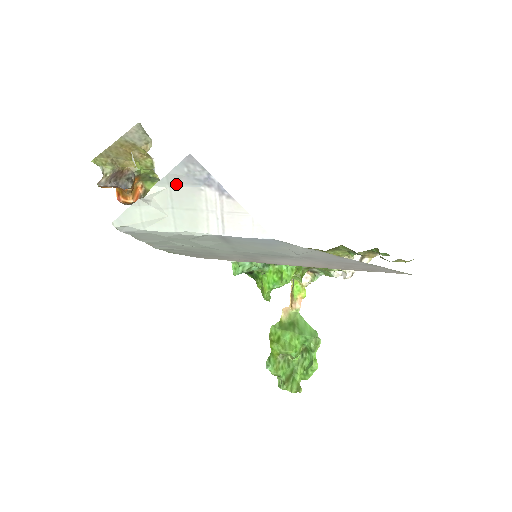
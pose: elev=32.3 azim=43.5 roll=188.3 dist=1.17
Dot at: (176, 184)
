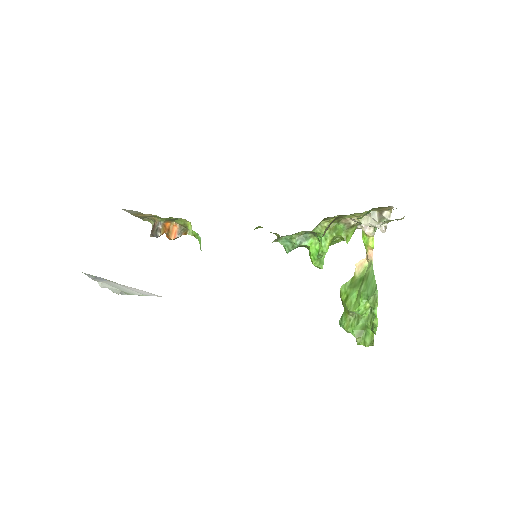
Dot at: (101, 280)
